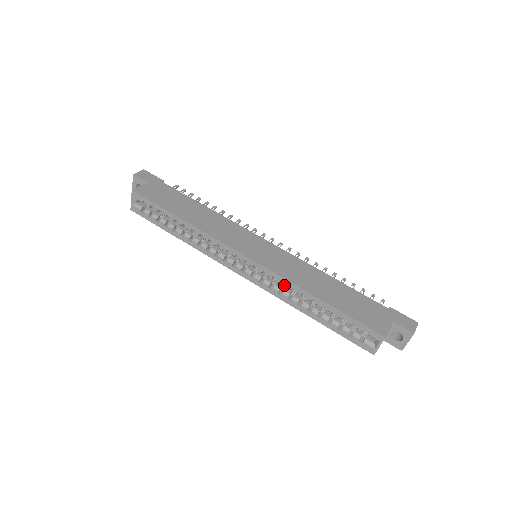
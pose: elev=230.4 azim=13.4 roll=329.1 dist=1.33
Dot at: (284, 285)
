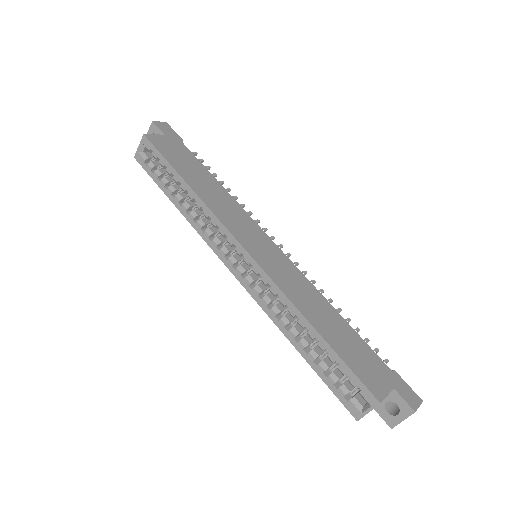
Dot at: (277, 299)
